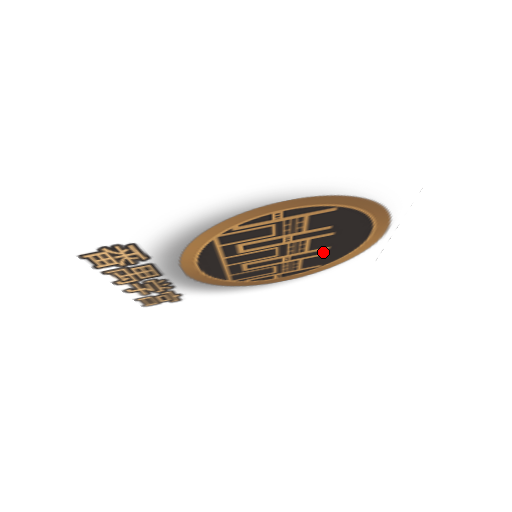
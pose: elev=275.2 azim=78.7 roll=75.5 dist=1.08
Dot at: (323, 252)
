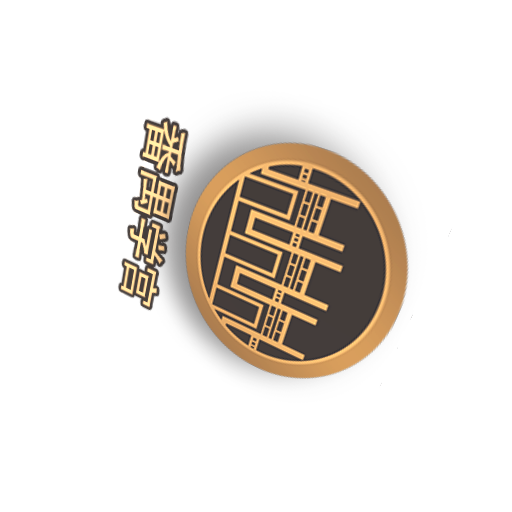
Dot at: (317, 316)
